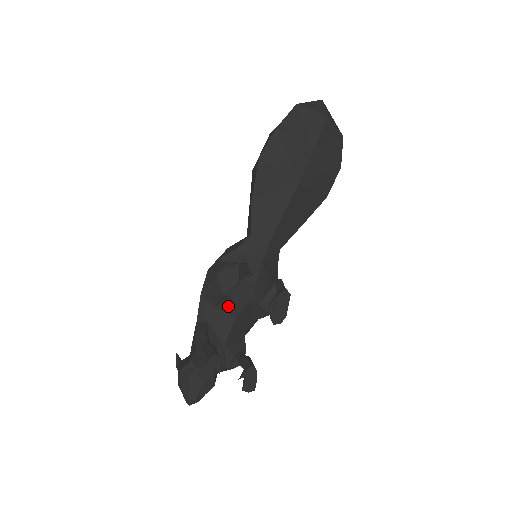
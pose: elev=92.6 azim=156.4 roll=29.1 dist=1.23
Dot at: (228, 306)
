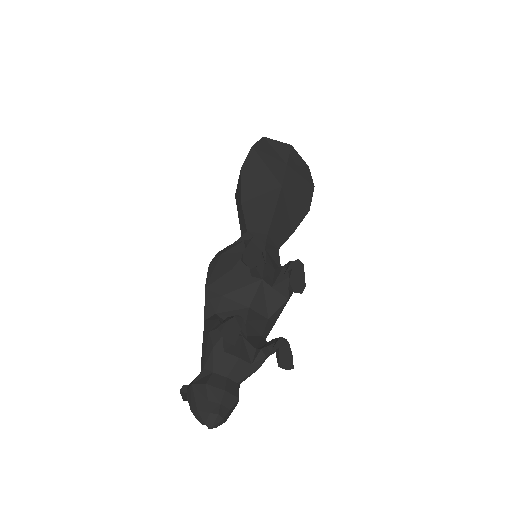
Dot at: (238, 292)
